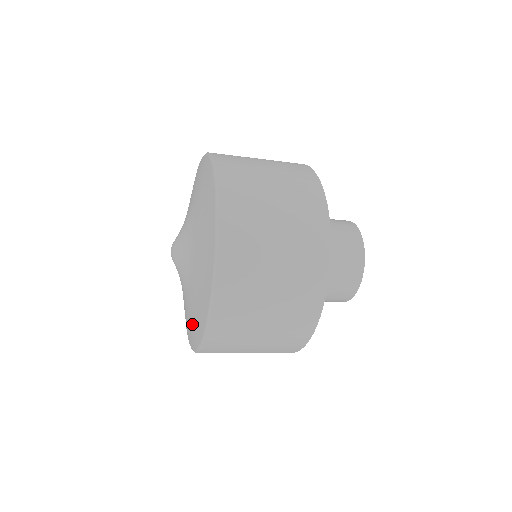
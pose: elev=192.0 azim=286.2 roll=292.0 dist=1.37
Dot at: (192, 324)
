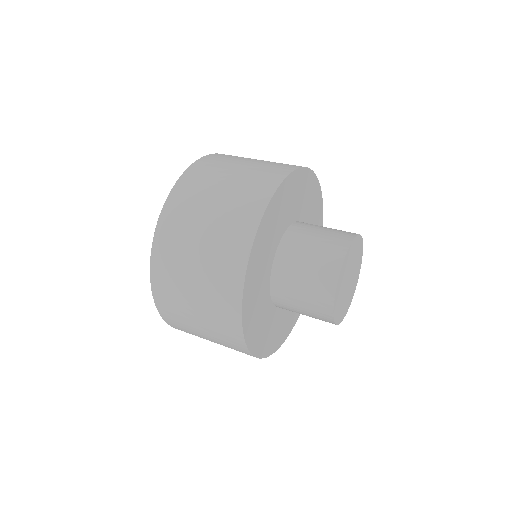
Dot at: occluded
